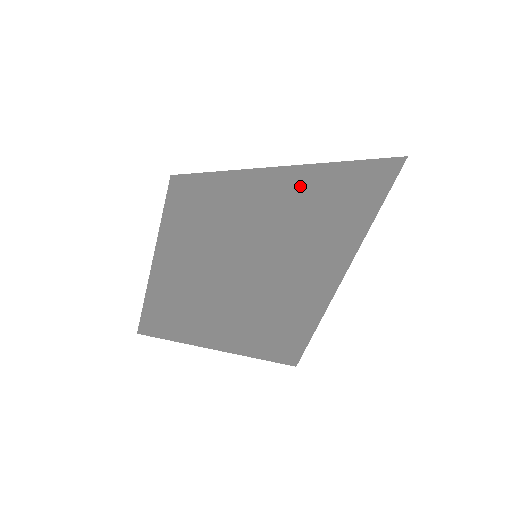
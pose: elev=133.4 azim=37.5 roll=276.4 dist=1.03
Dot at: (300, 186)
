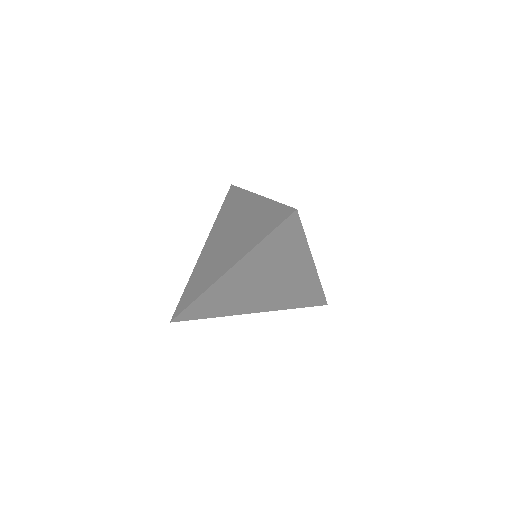
Dot at: (252, 225)
